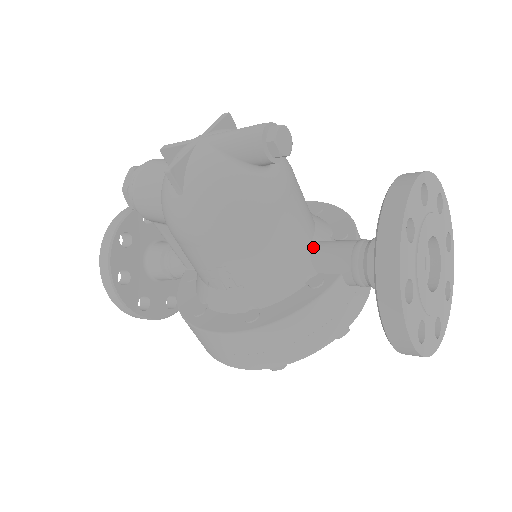
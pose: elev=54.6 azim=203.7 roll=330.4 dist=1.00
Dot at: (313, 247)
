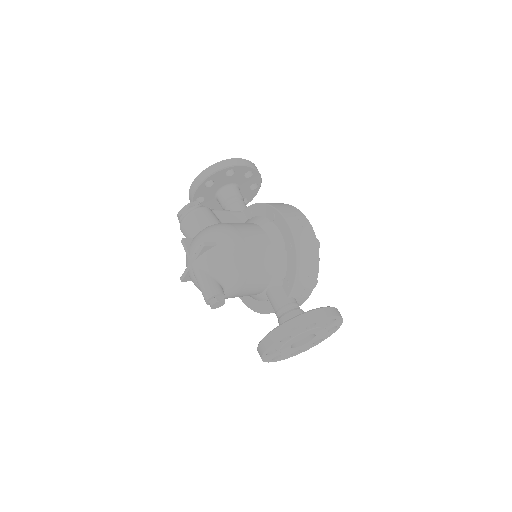
Dot at: (267, 291)
